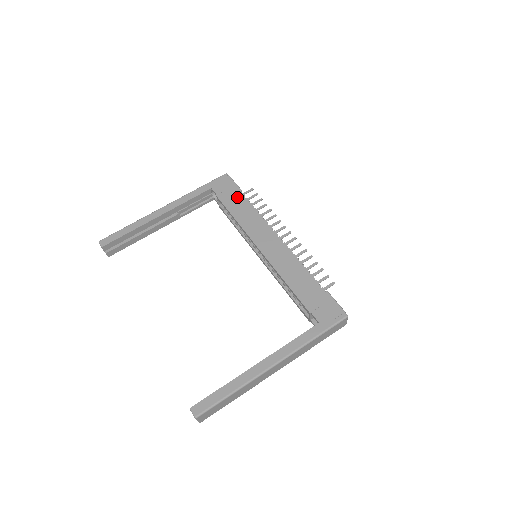
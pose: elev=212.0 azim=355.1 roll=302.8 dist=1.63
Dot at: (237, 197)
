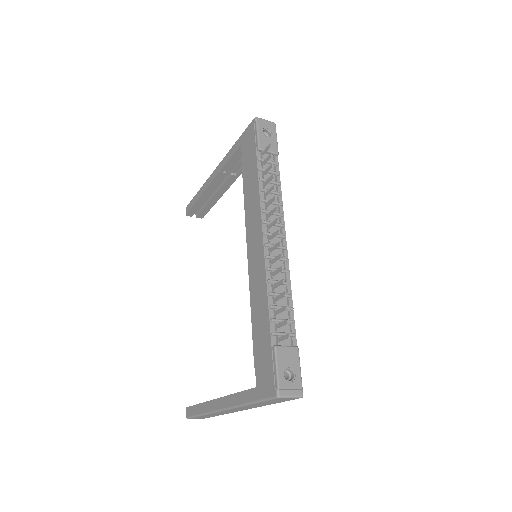
Dot at: (252, 162)
